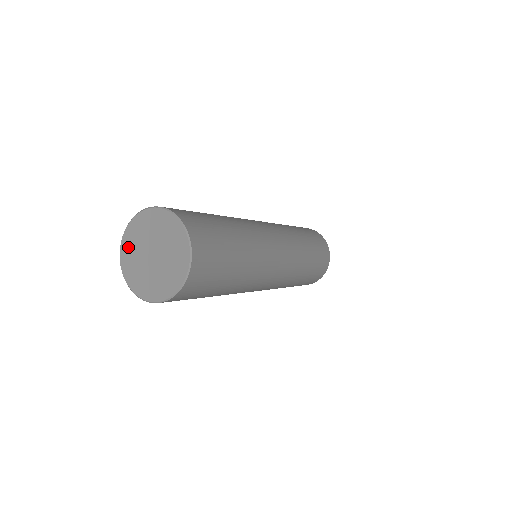
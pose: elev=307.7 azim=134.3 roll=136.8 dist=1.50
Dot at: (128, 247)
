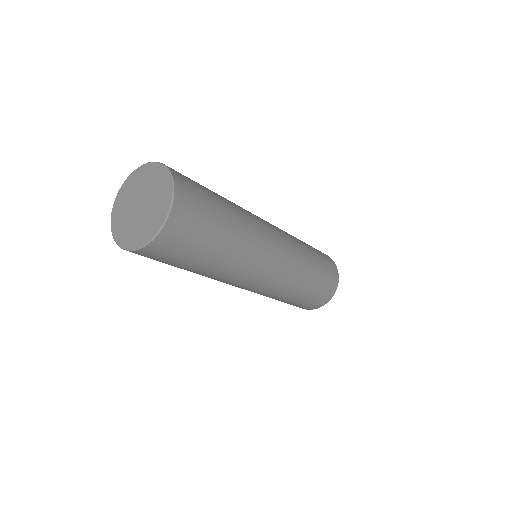
Dot at: (119, 205)
